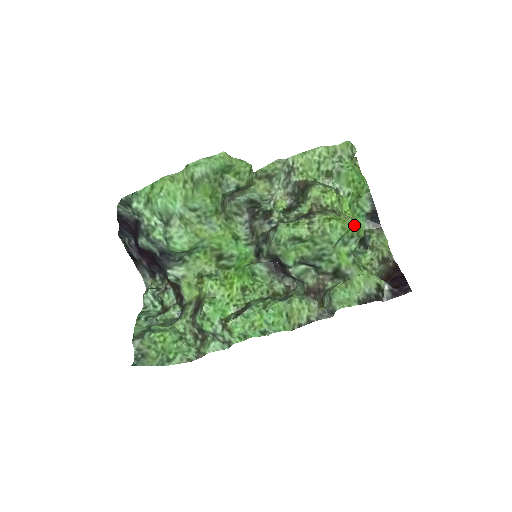
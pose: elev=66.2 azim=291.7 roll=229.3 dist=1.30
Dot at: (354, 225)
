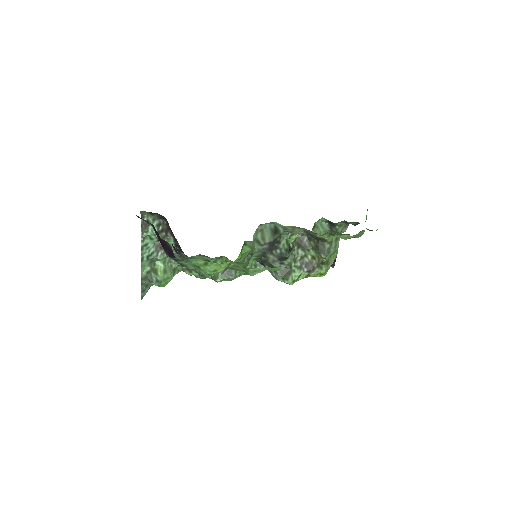
Dot at: occluded
